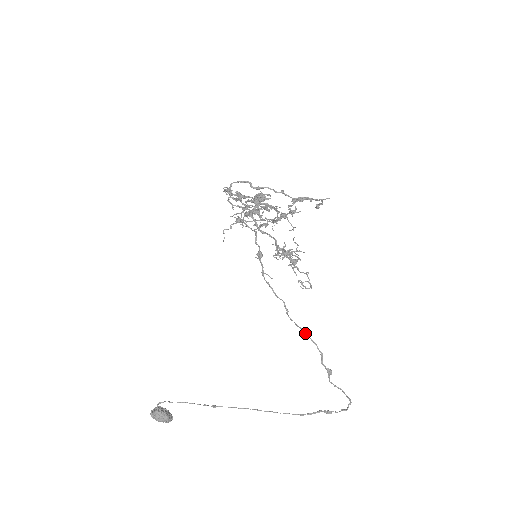
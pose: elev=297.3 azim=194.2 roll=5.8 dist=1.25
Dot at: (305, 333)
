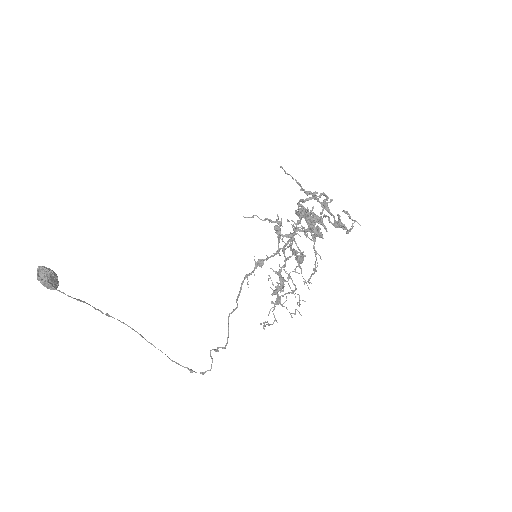
Dot at: (228, 332)
